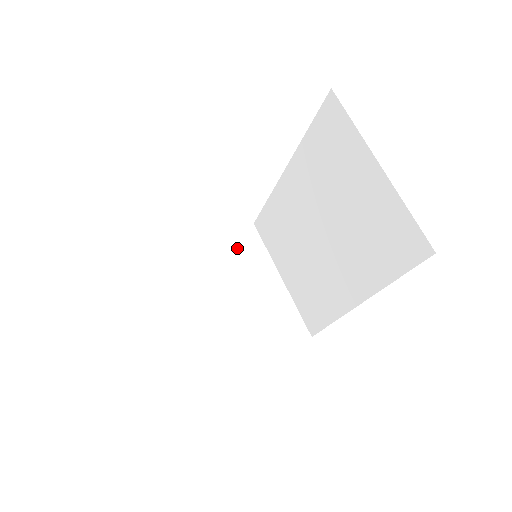
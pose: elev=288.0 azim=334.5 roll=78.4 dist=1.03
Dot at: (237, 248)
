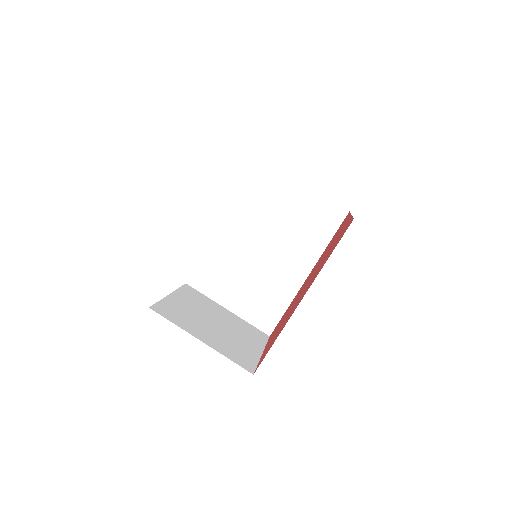
Dot at: (192, 297)
